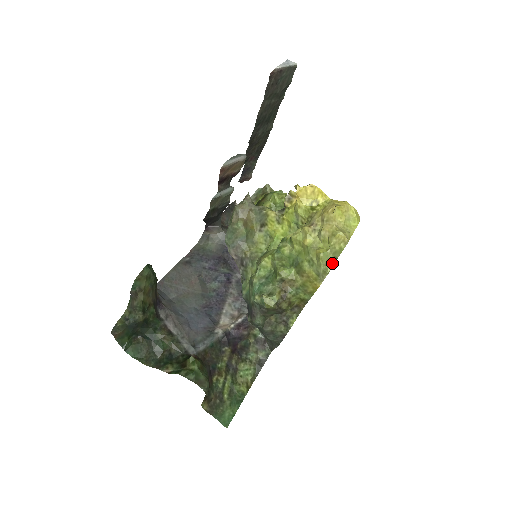
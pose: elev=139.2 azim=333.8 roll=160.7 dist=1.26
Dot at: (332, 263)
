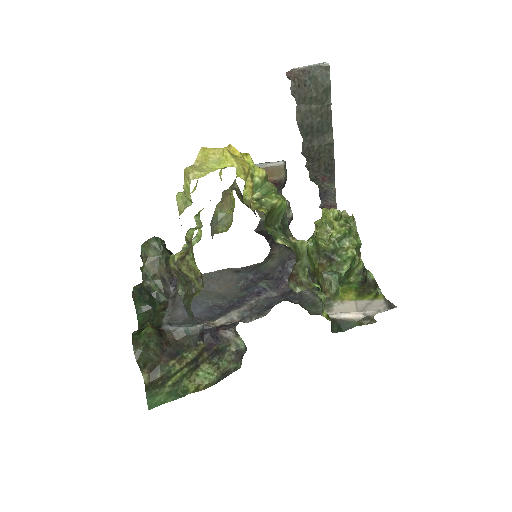
Dot at: (187, 206)
